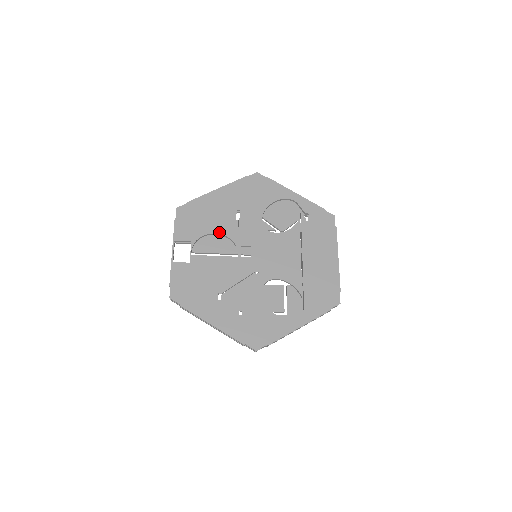
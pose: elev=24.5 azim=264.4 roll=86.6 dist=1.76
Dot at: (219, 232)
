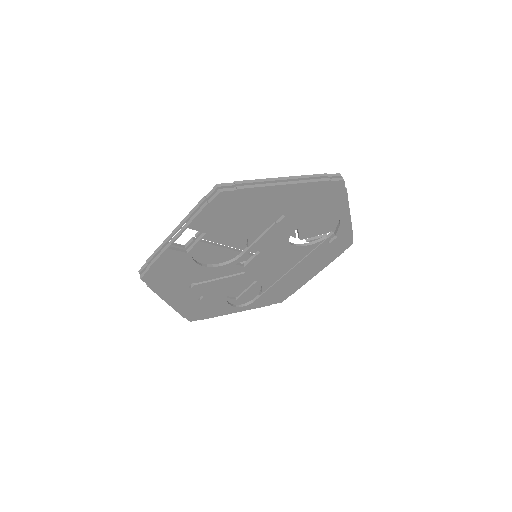
Dot at: (243, 232)
